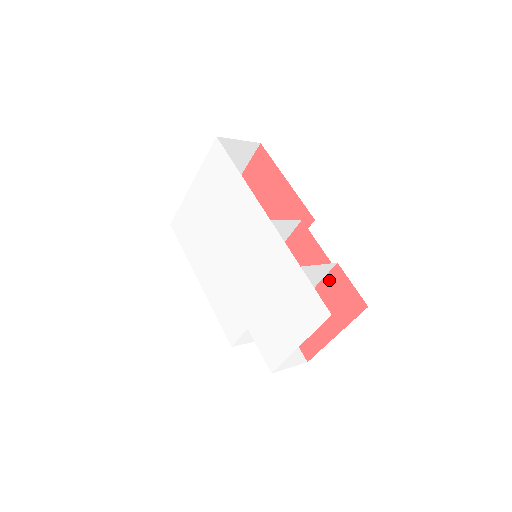
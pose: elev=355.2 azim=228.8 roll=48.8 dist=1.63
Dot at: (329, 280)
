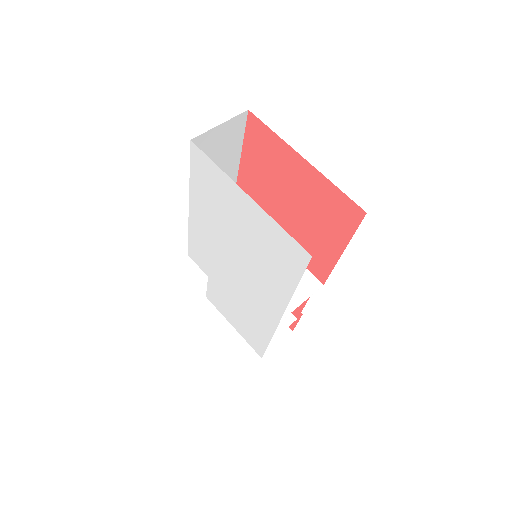
Dot at: occluded
